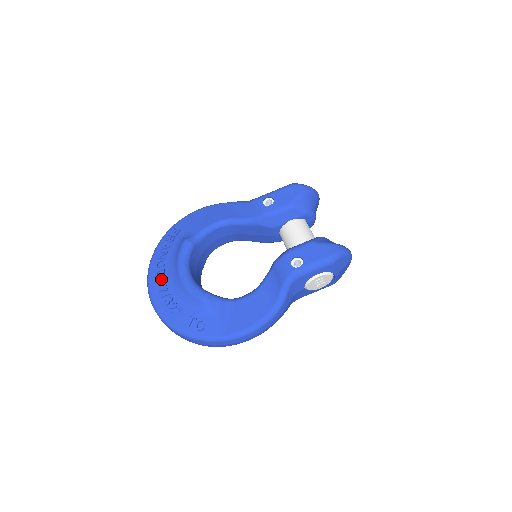
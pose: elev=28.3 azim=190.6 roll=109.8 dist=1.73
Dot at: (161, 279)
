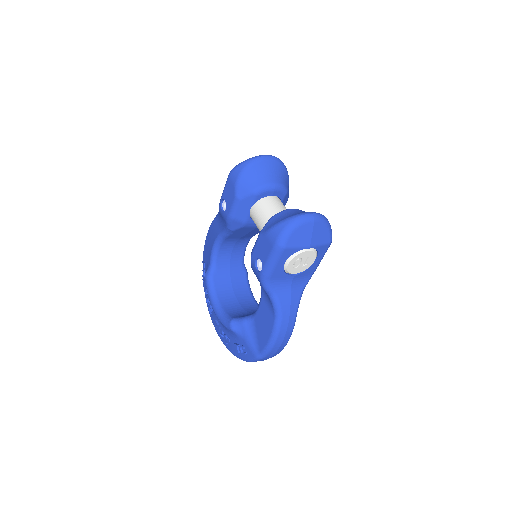
Dot at: (213, 315)
